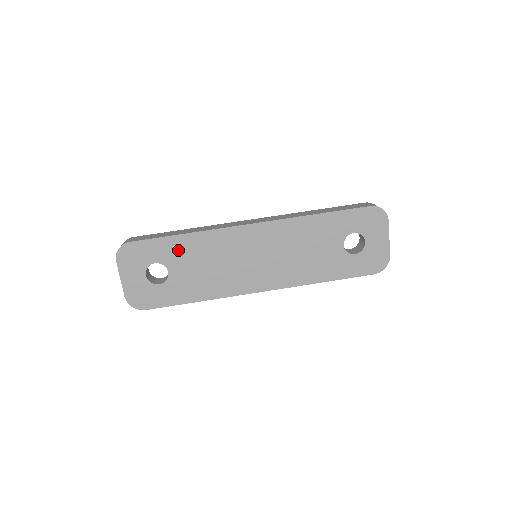
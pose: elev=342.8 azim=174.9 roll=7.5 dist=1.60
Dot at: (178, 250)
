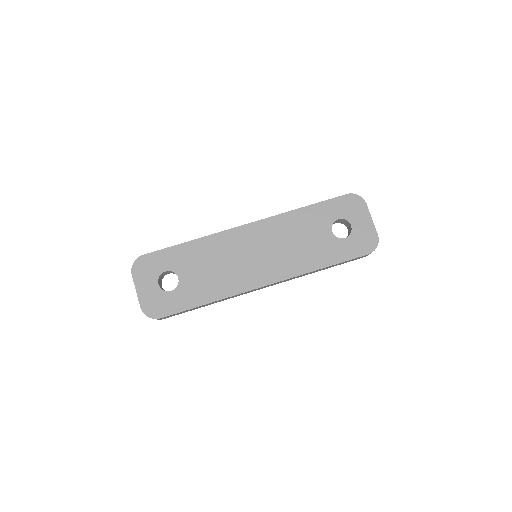
Dot at: (185, 256)
